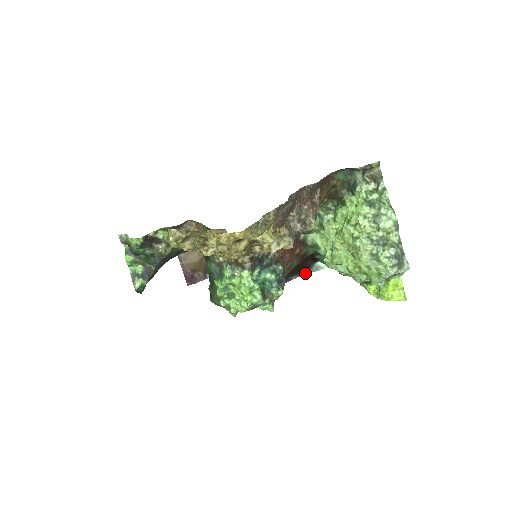
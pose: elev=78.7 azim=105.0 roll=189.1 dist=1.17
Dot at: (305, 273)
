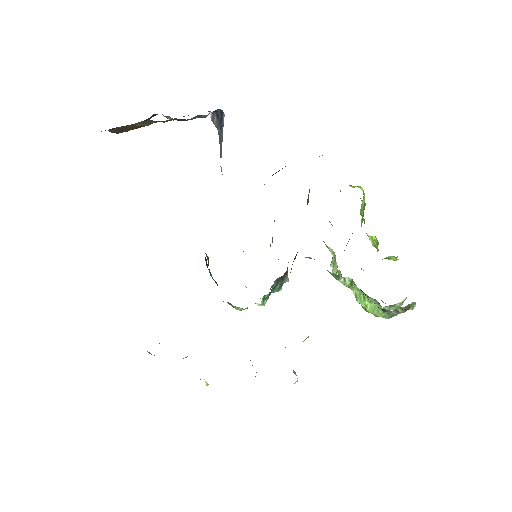
Dot at: occluded
